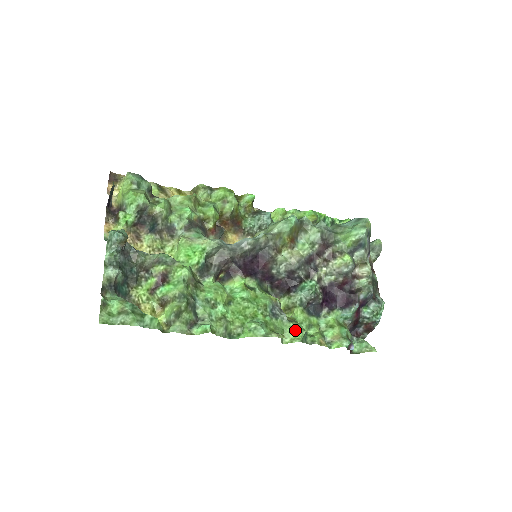
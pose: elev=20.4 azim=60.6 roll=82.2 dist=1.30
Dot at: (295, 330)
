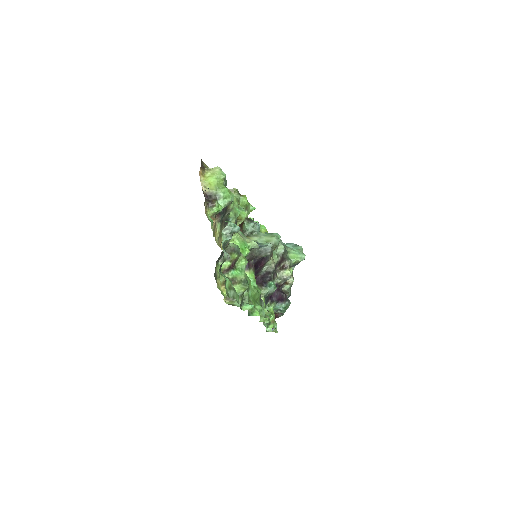
Dot at: (267, 314)
